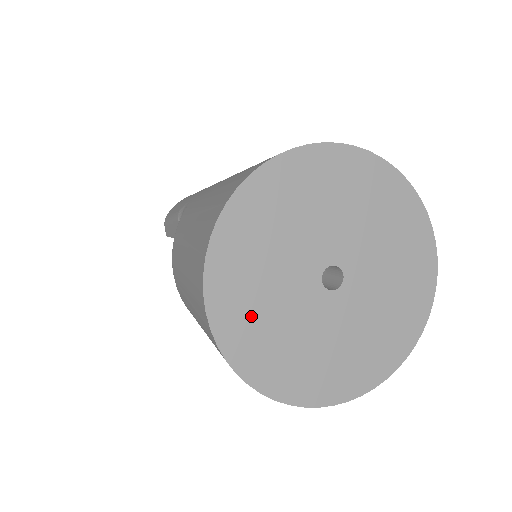
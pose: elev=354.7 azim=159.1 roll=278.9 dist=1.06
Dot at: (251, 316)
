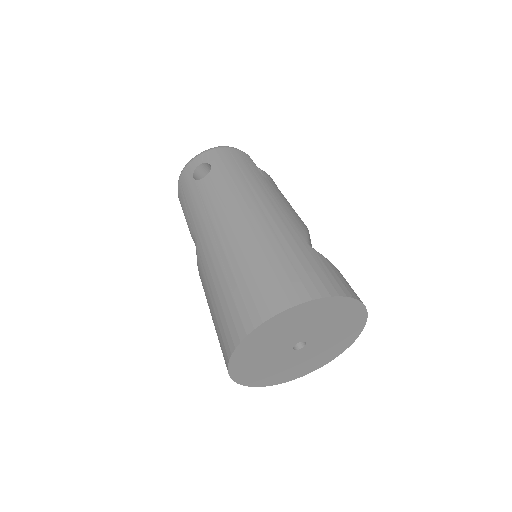
Dot at: (261, 374)
